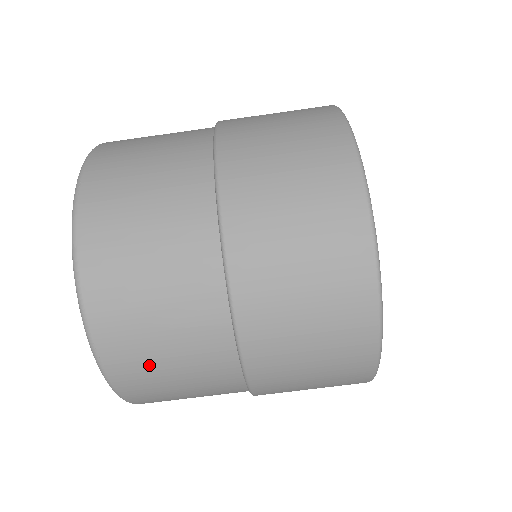
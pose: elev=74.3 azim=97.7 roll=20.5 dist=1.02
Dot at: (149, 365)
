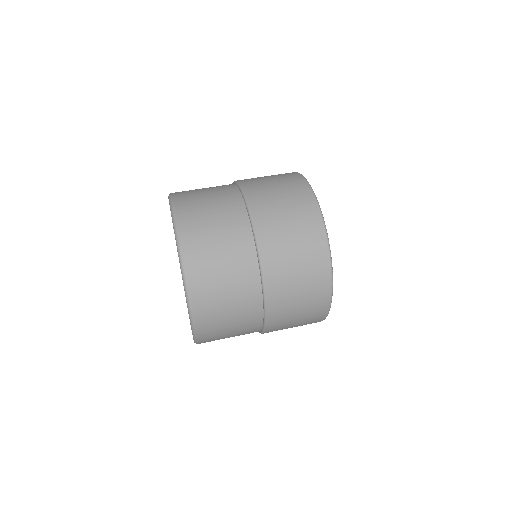
Dot at: (211, 272)
